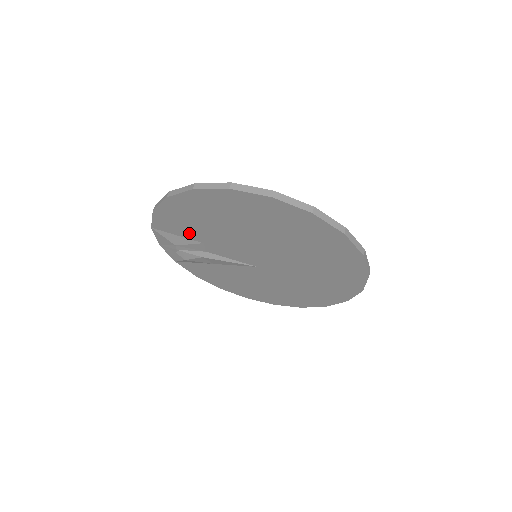
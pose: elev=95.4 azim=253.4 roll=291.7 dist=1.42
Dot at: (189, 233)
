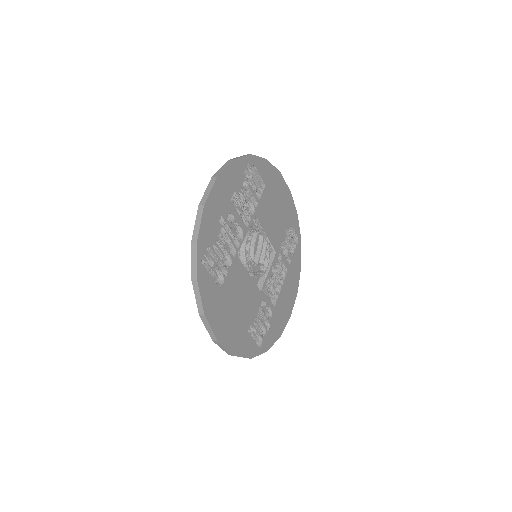
Dot at: occluded
